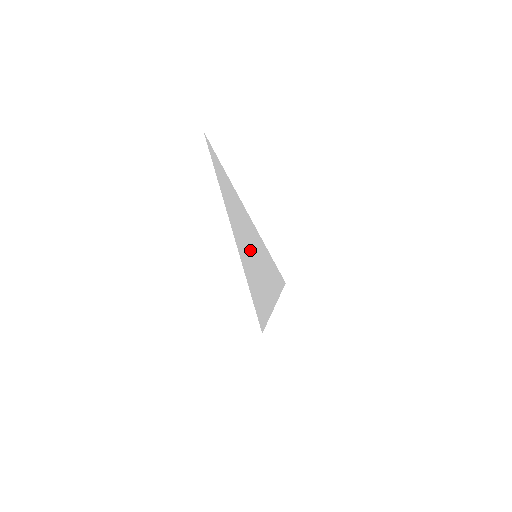
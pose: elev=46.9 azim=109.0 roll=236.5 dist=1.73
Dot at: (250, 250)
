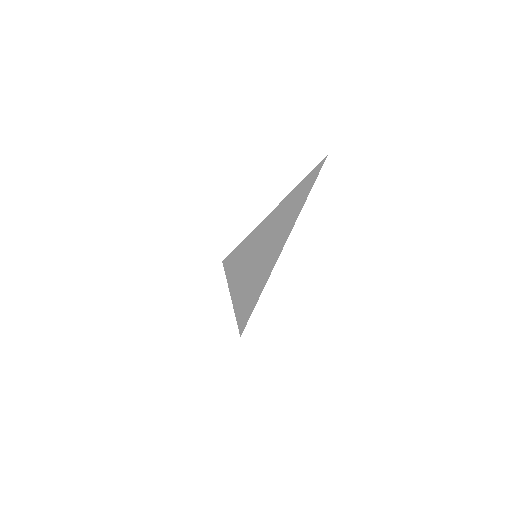
Dot at: (262, 254)
